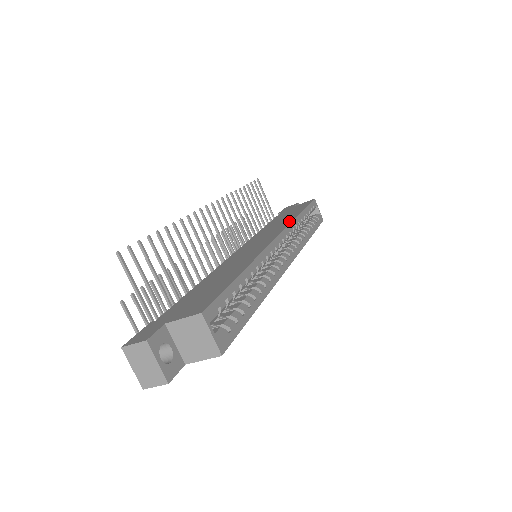
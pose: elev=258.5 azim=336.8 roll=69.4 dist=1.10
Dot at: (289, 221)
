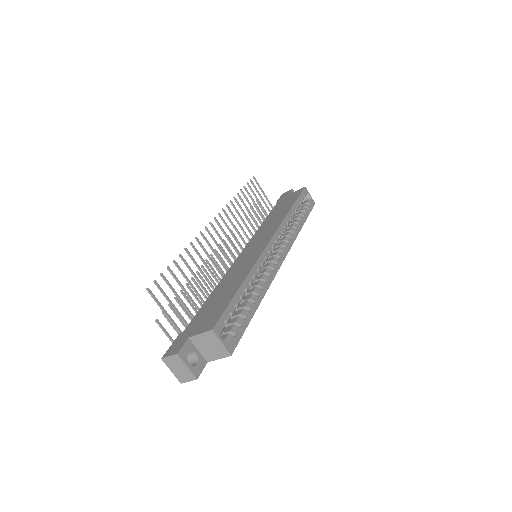
Dot at: (281, 219)
